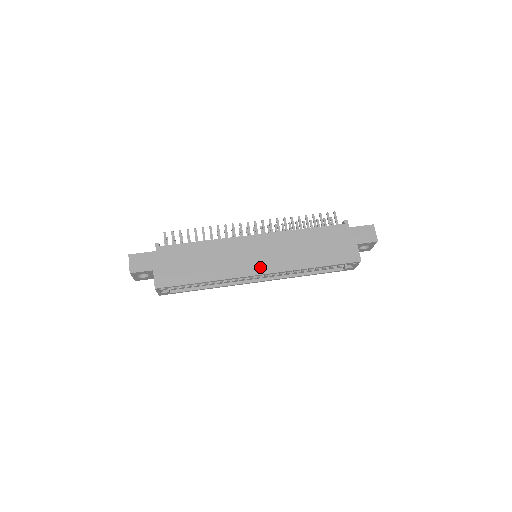
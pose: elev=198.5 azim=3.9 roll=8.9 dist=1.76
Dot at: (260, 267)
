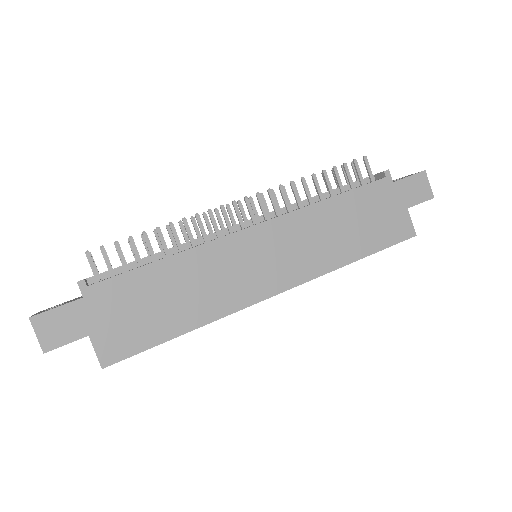
Dot at: (274, 282)
